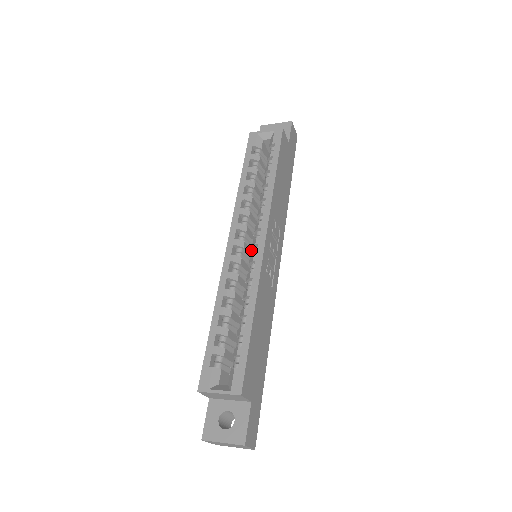
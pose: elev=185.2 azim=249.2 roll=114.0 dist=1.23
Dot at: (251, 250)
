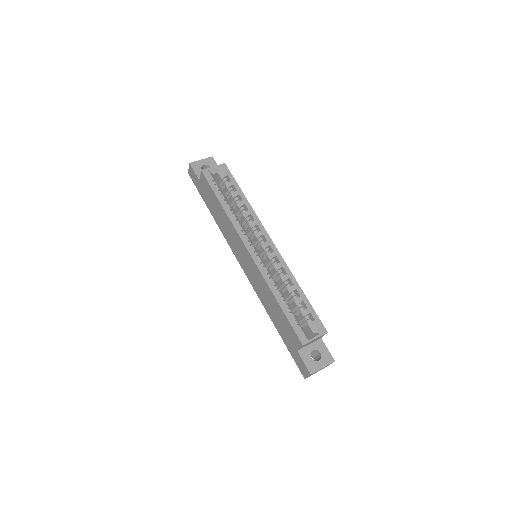
Dot at: occluded
